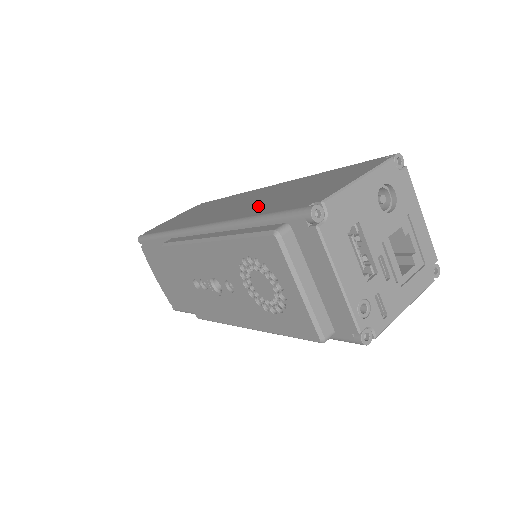
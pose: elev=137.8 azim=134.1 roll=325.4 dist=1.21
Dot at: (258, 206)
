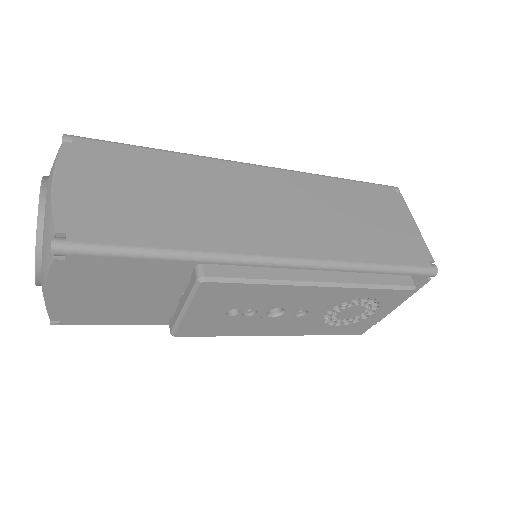
Dot at: (344, 237)
